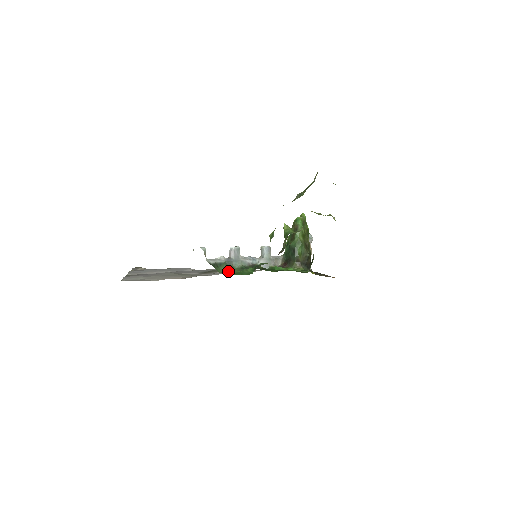
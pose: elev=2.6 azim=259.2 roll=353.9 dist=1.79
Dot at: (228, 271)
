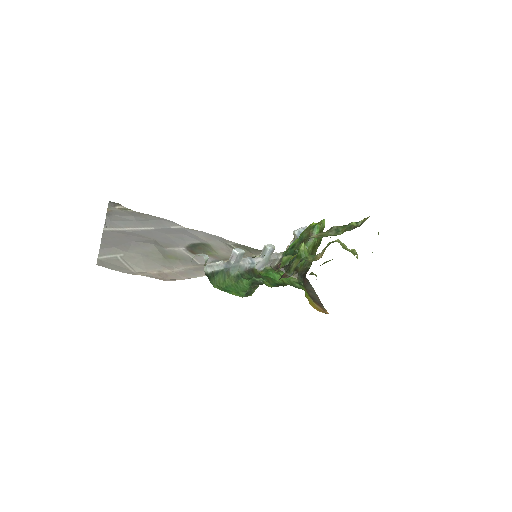
Dot at: (223, 282)
